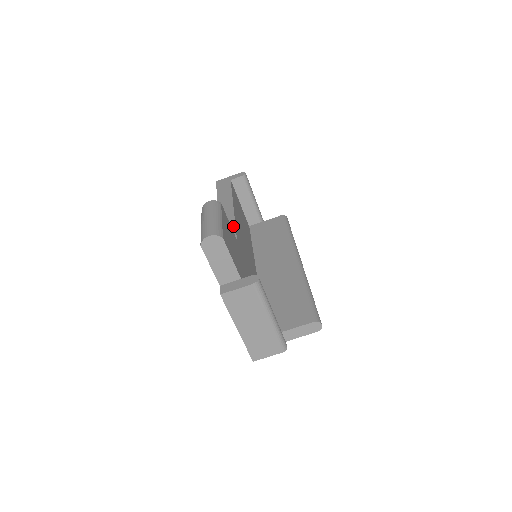
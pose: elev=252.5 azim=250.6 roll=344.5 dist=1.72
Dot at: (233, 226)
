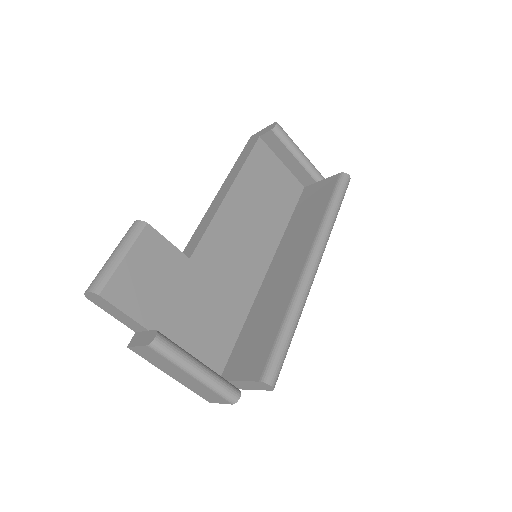
Dot at: (204, 230)
